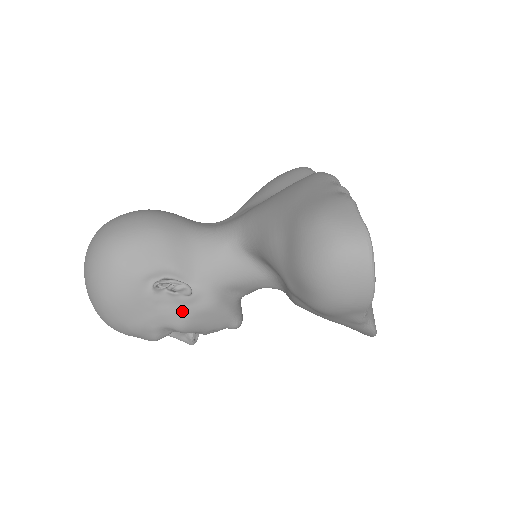
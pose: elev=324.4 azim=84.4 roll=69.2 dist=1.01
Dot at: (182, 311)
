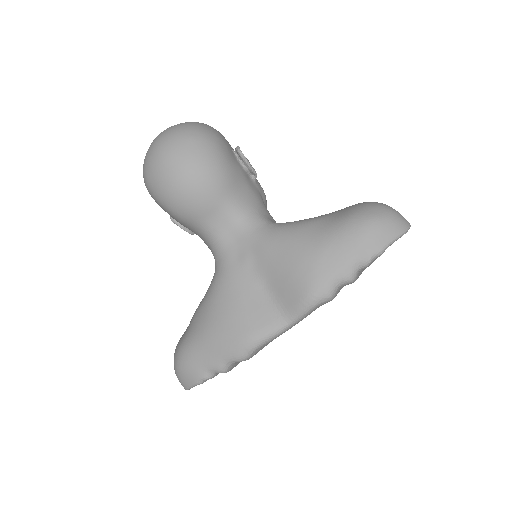
Dot at: occluded
